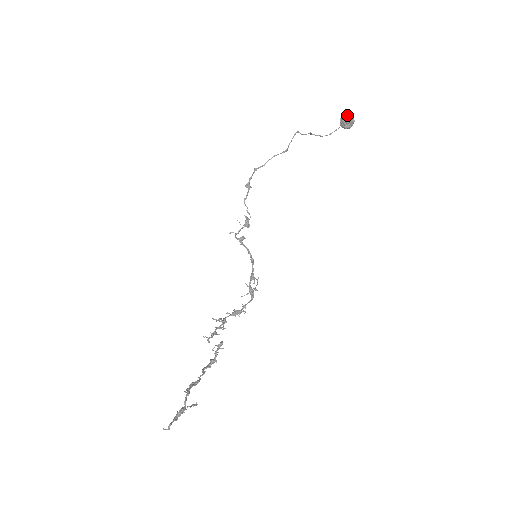
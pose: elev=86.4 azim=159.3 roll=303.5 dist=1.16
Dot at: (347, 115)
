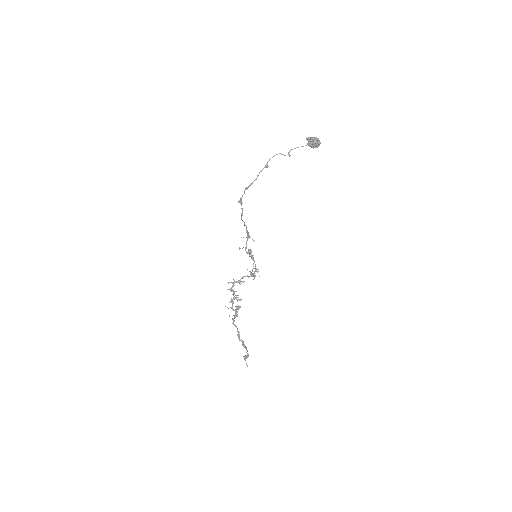
Dot at: (318, 144)
